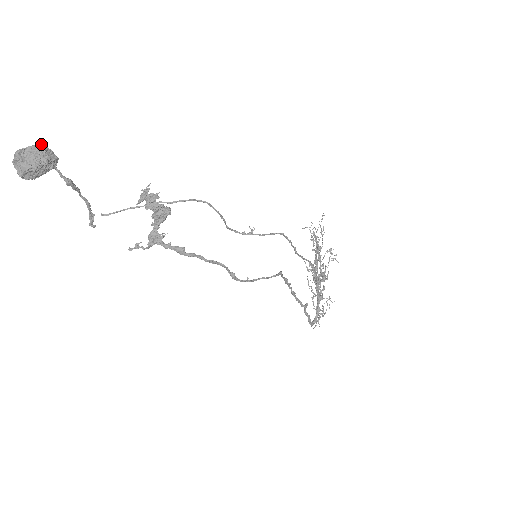
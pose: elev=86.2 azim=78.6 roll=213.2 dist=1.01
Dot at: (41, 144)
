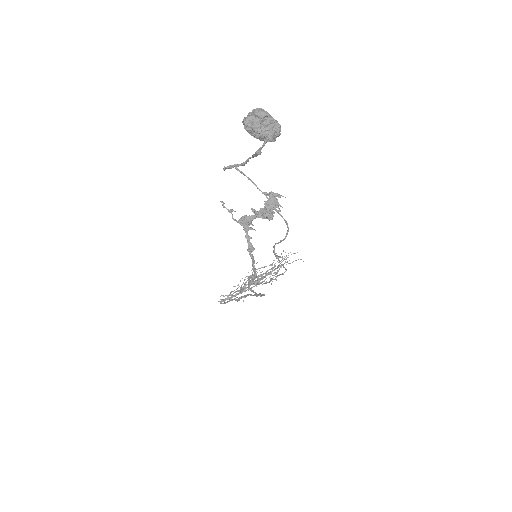
Dot at: occluded
